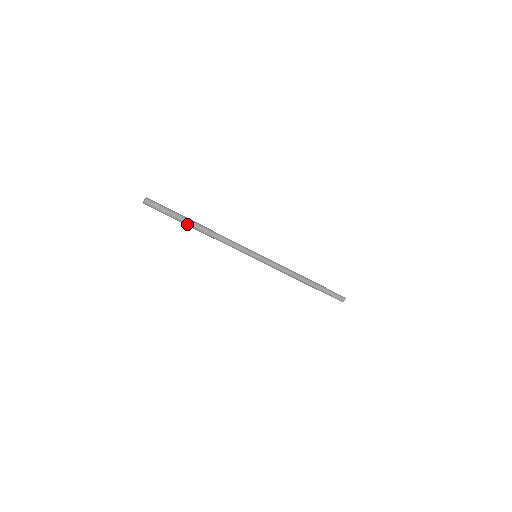
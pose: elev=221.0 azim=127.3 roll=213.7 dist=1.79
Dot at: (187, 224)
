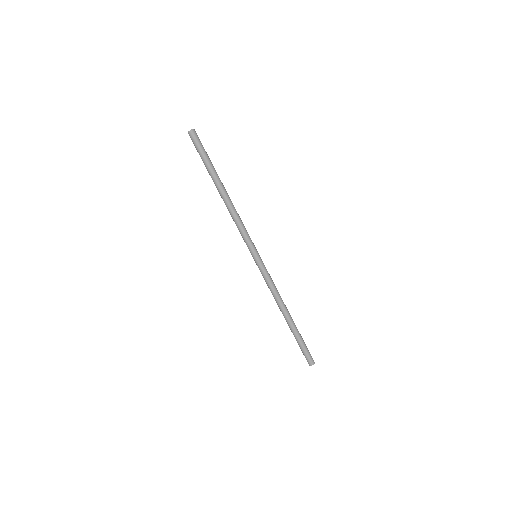
Dot at: (213, 178)
